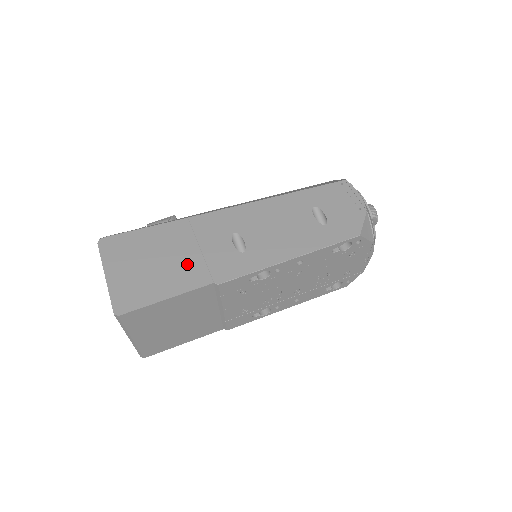
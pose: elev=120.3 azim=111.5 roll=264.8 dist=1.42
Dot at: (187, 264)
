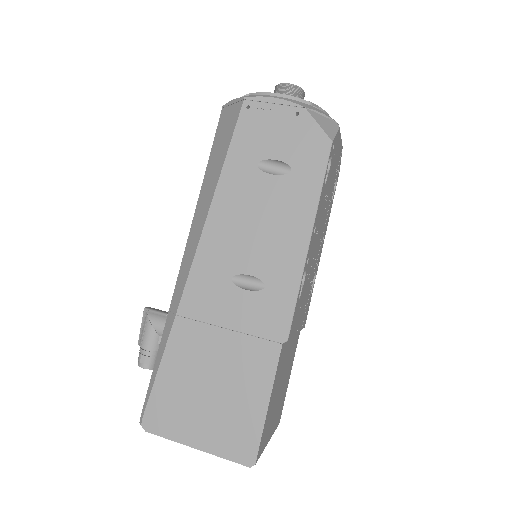
Dot at: (238, 356)
